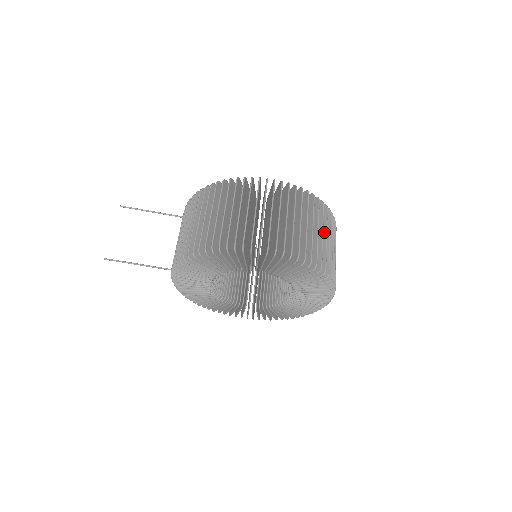
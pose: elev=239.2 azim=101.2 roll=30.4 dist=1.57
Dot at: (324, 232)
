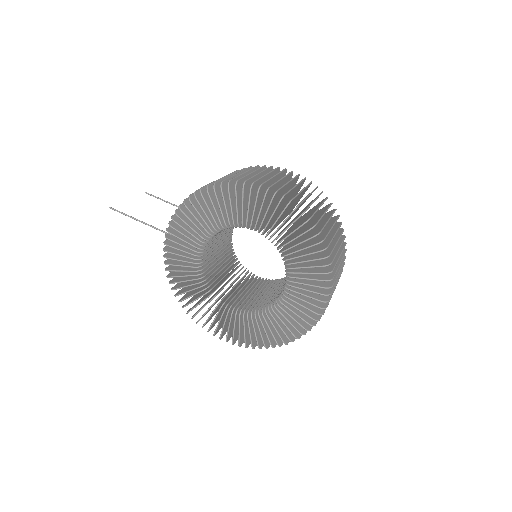
Dot at: (331, 225)
